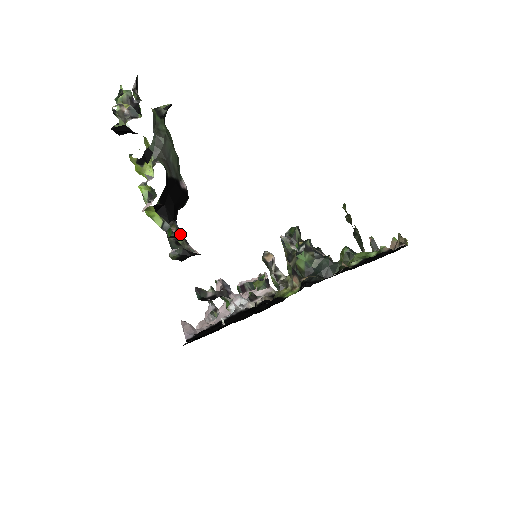
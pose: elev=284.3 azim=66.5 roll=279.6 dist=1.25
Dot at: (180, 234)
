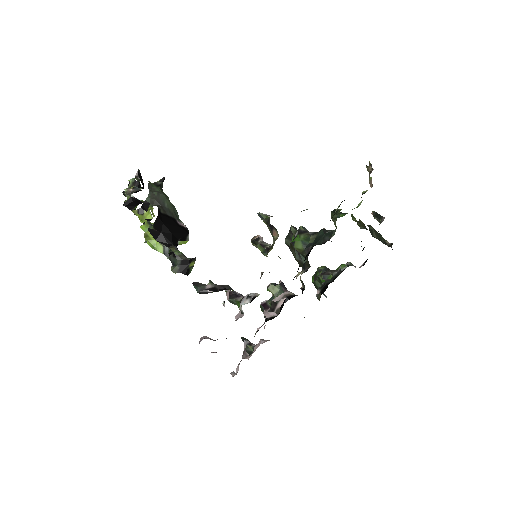
Dot at: (179, 252)
